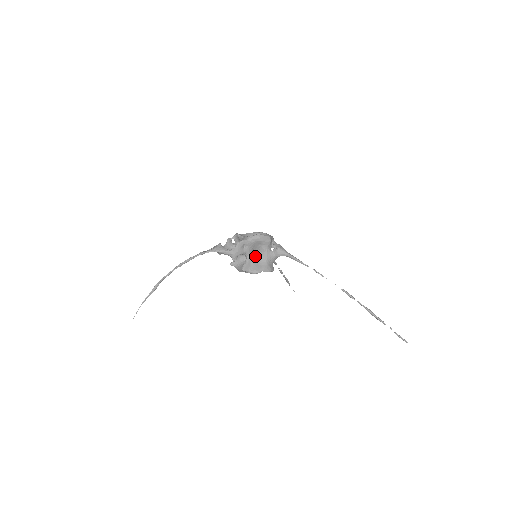
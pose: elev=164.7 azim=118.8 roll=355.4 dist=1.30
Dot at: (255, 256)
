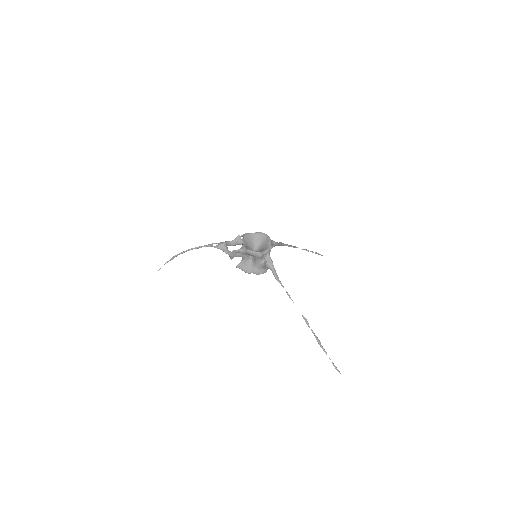
Dot at: (251, 259)
